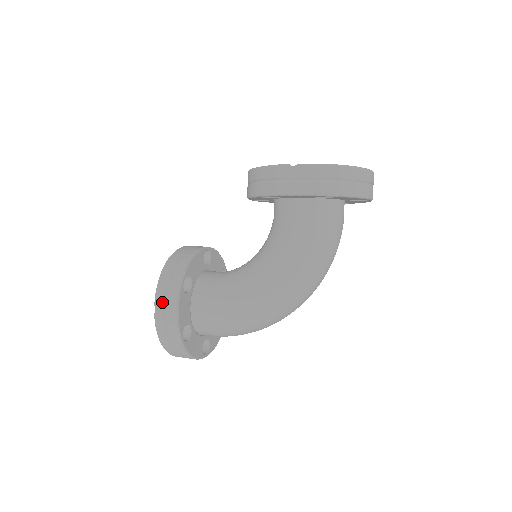
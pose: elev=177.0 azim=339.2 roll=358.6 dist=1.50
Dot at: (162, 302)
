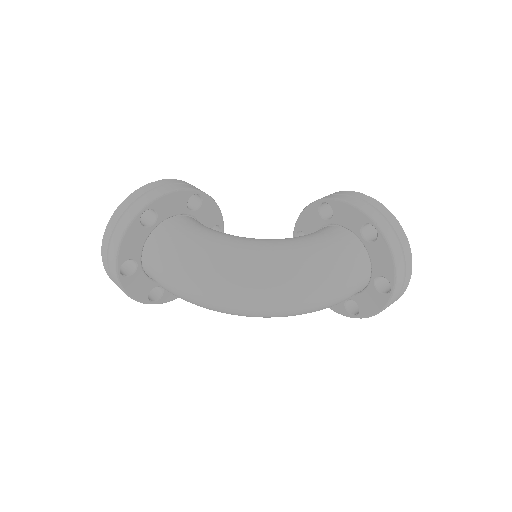
Dot at: (168, 182)
